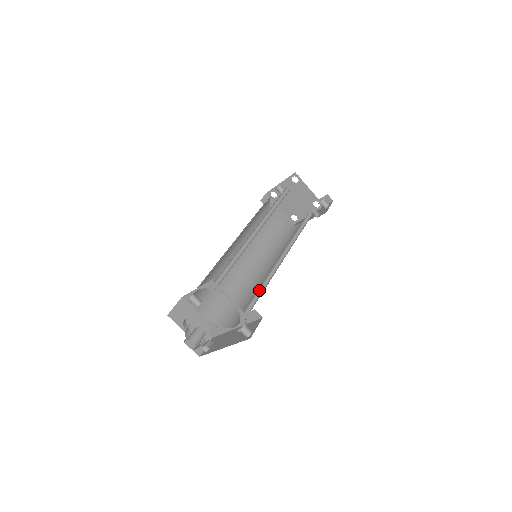
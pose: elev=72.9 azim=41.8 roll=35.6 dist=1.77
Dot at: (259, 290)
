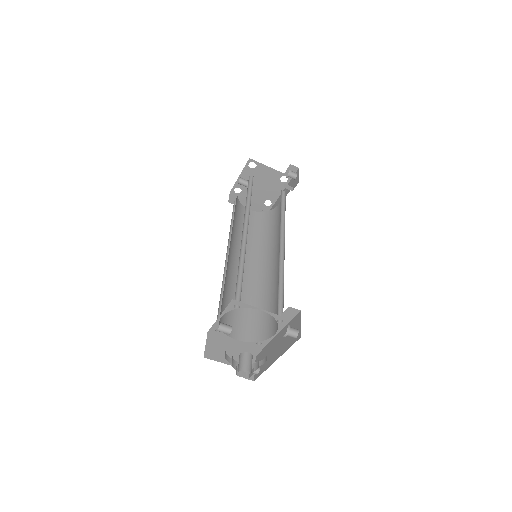
Dot at: (279, 287)
